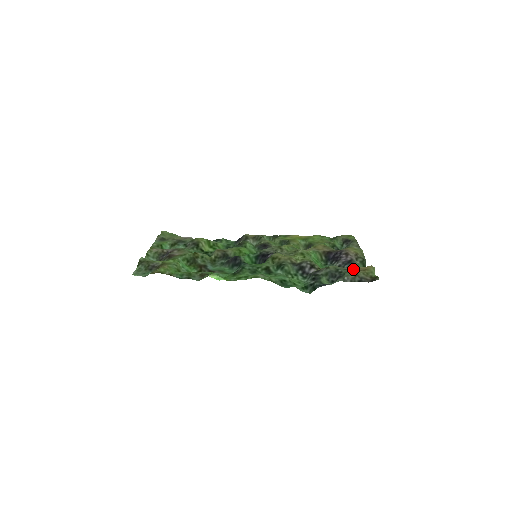
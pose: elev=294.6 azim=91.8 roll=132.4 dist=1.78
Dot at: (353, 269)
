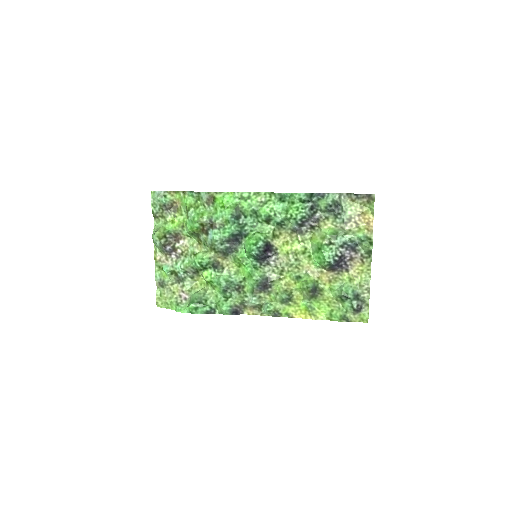
Dot at: (353, 221)
